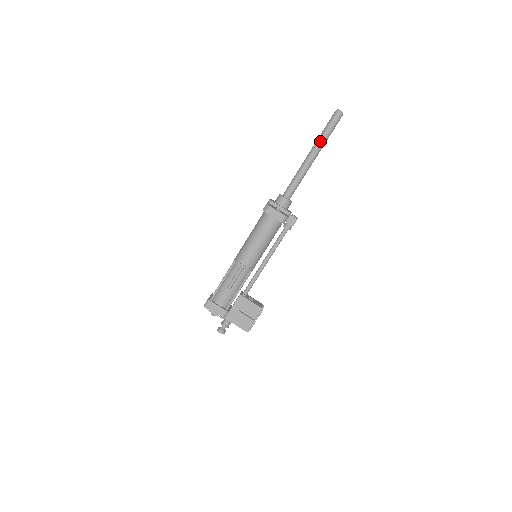
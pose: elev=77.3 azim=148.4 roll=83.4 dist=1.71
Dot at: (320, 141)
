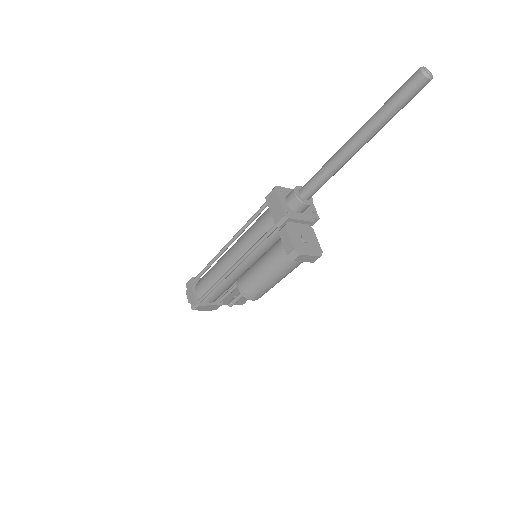
Dot at: (379, 127)
